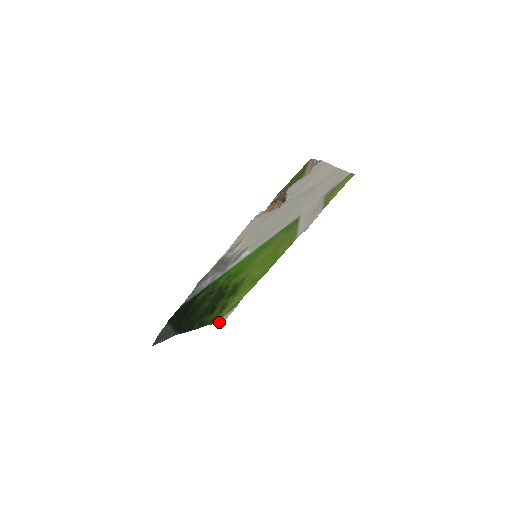
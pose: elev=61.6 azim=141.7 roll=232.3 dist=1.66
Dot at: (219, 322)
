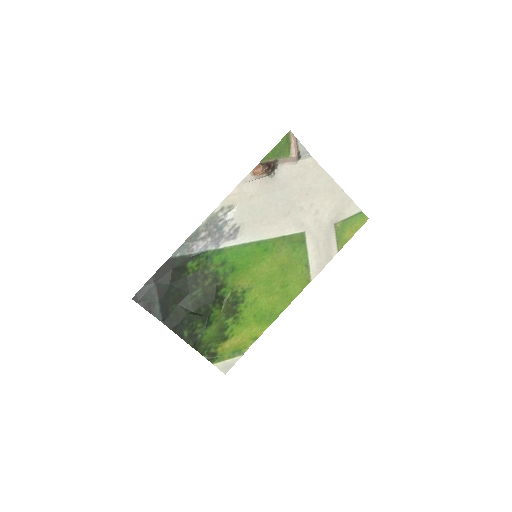
Dot at: (218, 368)
